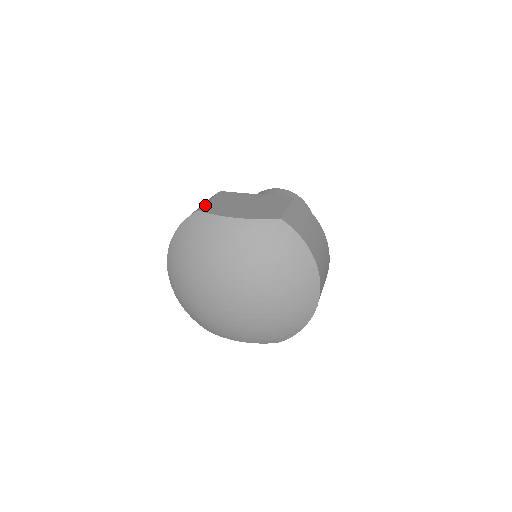
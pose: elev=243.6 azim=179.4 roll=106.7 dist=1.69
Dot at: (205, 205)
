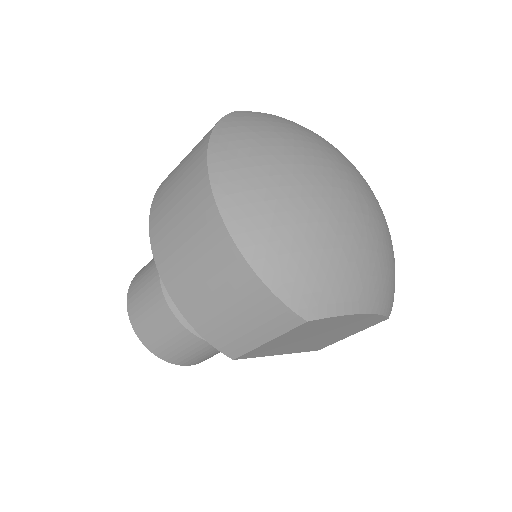
Dot at: occluded
